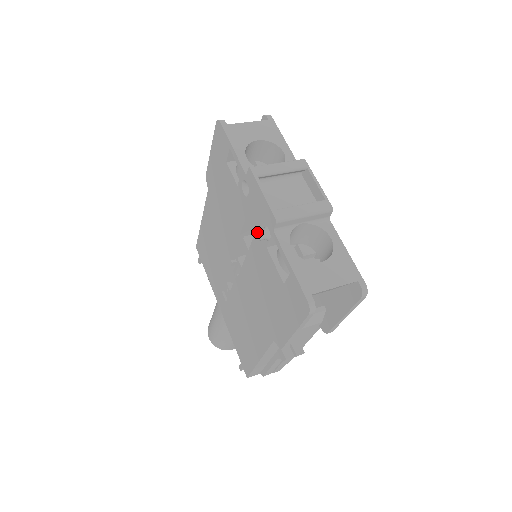
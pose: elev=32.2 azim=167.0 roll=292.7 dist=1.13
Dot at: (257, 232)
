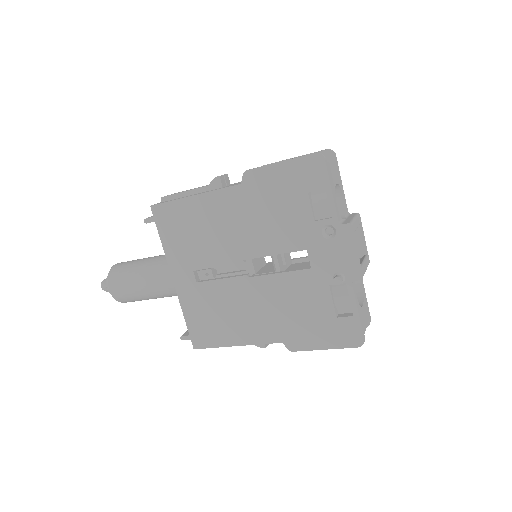
Dot at: (340, 279)
